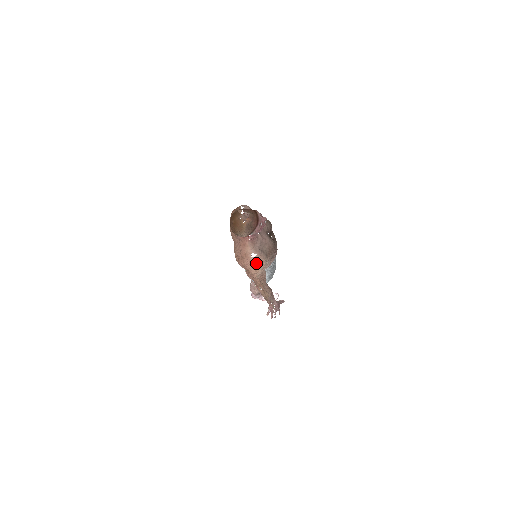
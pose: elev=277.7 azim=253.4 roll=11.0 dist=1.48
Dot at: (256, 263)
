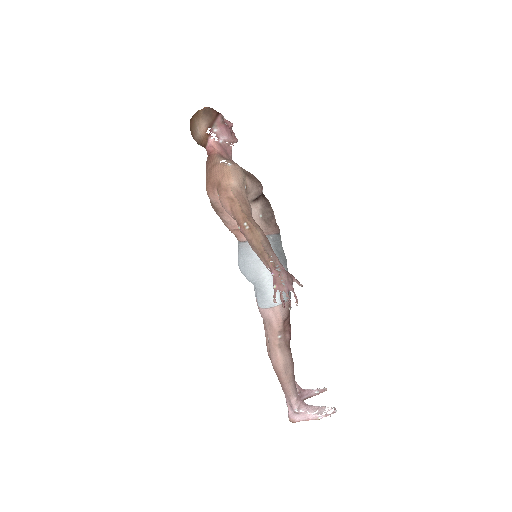
Dot at: (226, 166)
